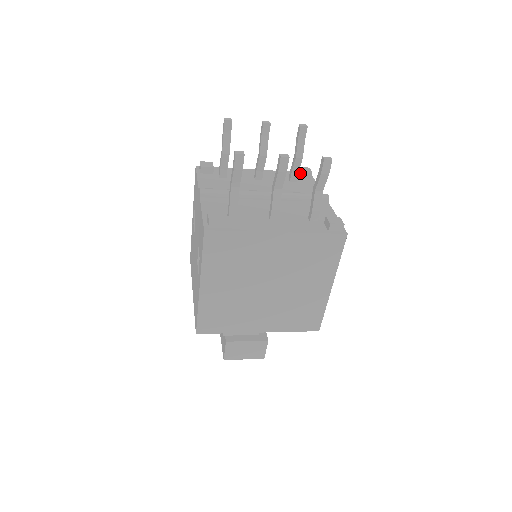
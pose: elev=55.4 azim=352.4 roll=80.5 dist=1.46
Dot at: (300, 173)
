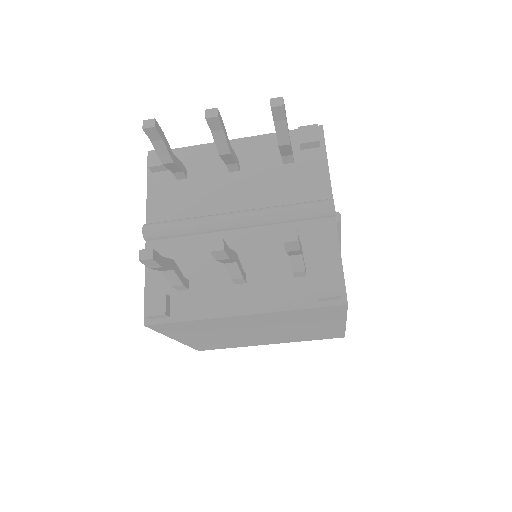
Dot at: occluded
